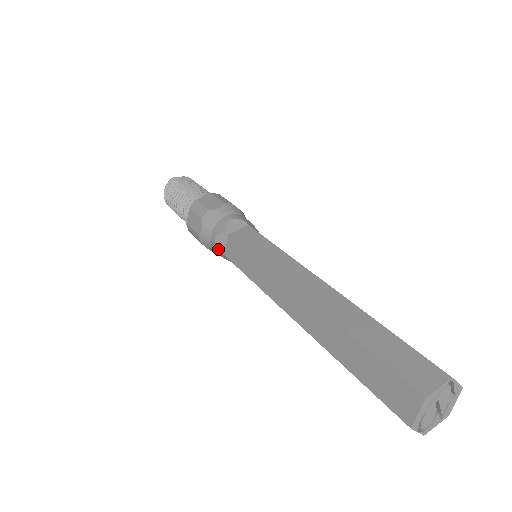
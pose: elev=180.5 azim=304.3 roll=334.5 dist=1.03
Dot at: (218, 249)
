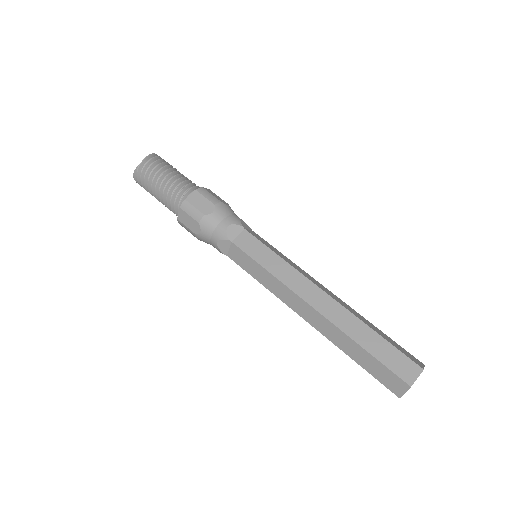
Dot at: (227, 235)
